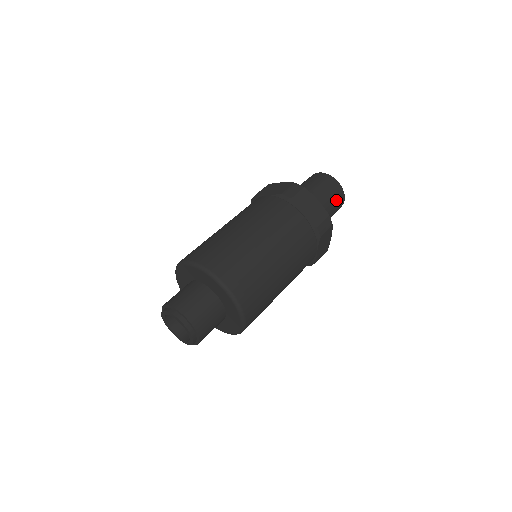
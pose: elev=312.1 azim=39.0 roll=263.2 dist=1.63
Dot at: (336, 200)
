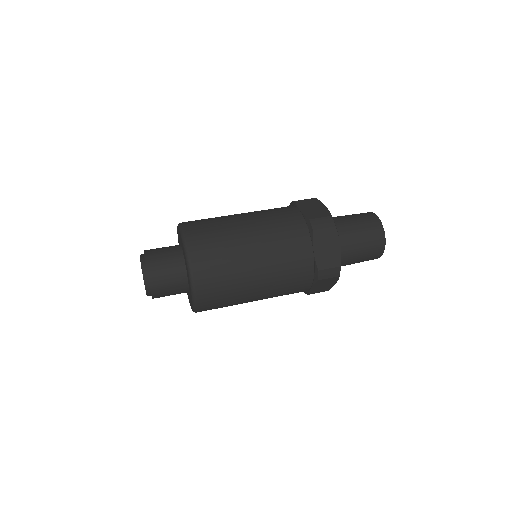
Dot at: (370, 252)
